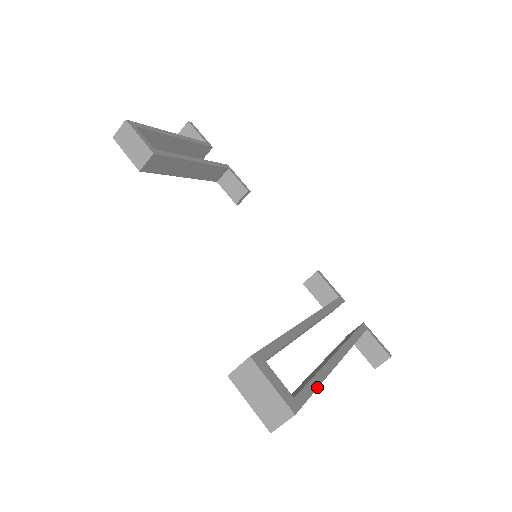
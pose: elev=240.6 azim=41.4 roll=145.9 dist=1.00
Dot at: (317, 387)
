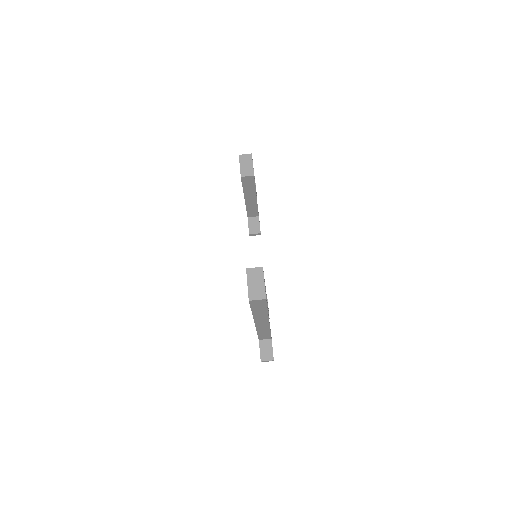
Dot at: occluded
